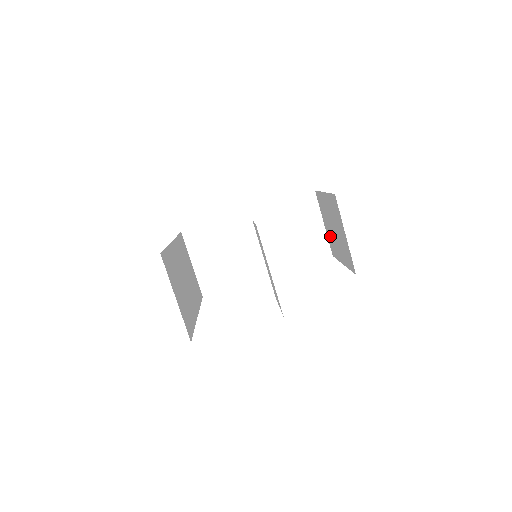
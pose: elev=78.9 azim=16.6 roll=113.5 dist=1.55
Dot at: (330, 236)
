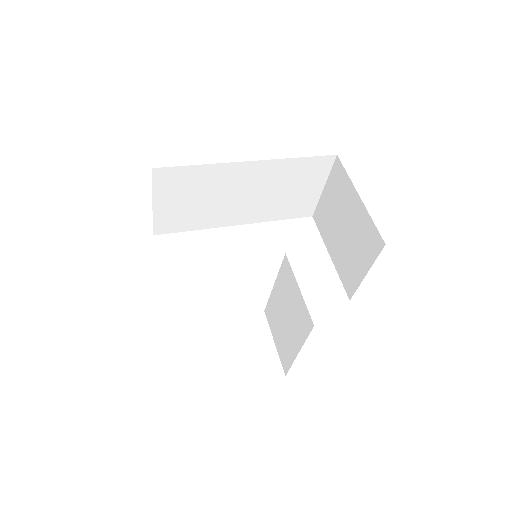
Dot at: (327, 212)
